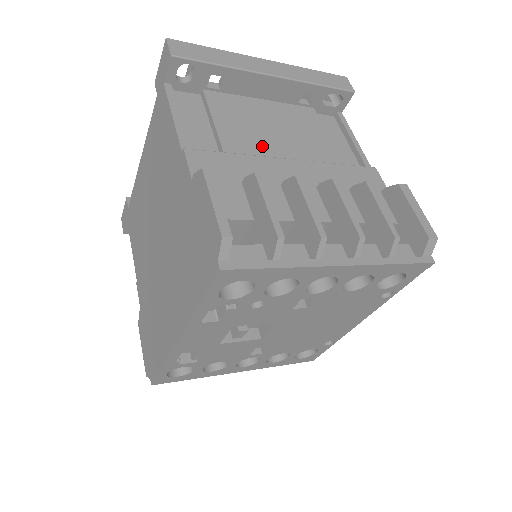
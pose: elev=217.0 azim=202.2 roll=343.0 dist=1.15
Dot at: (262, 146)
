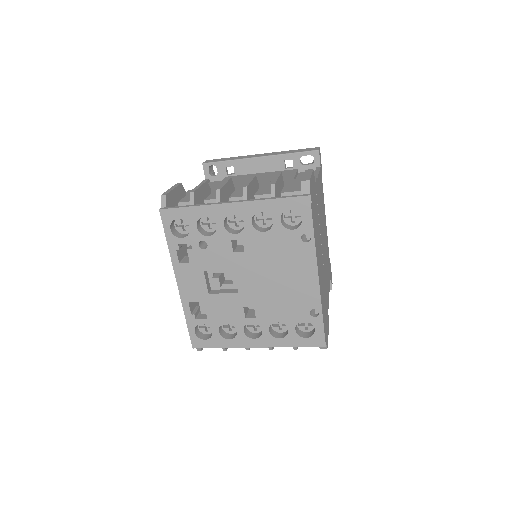
Dot at: occluded
